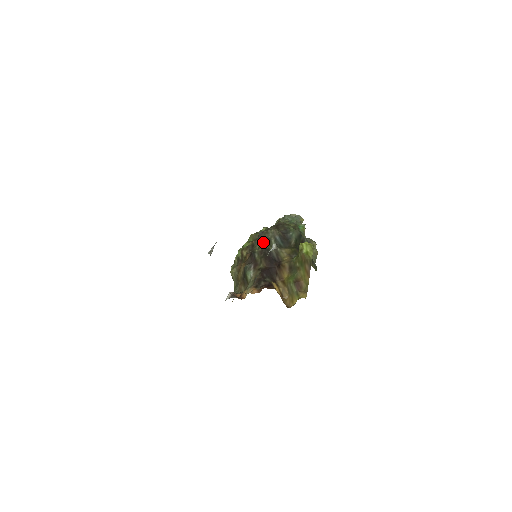
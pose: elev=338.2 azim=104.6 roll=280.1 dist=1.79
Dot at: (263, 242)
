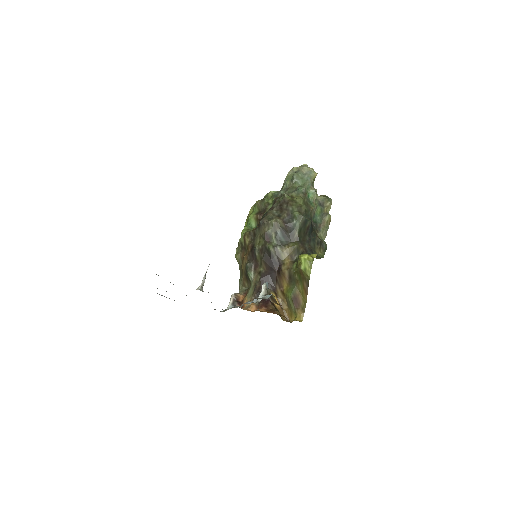
Dot at: (263, 238)
